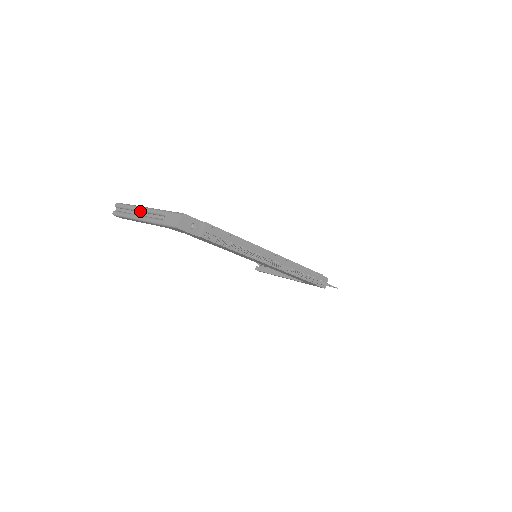
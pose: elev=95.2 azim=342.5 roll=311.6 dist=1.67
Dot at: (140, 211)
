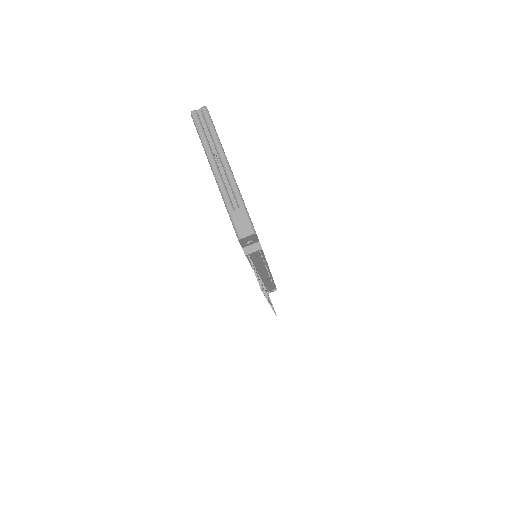
Dot at: (220, 159)
